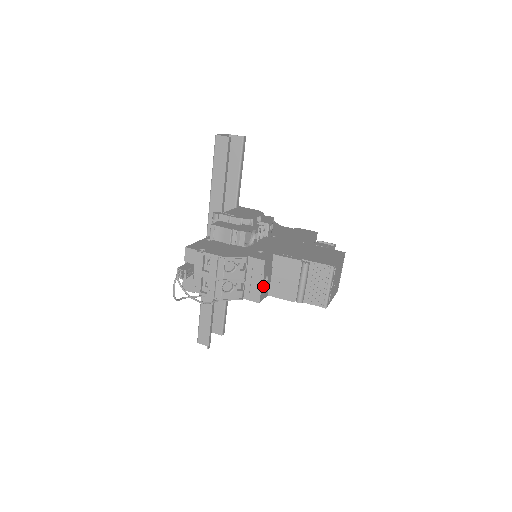
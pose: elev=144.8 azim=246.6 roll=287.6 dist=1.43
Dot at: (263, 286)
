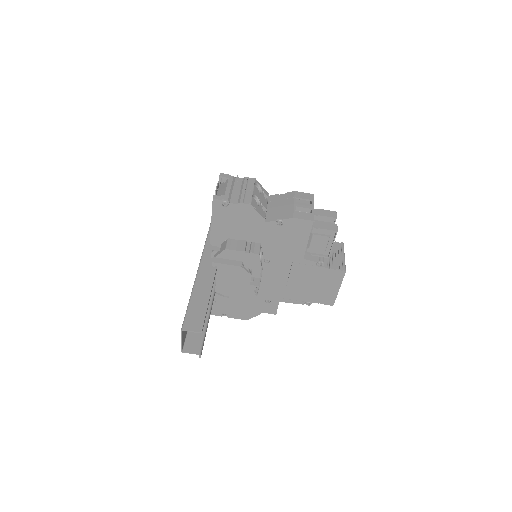
Dot at: occluded
